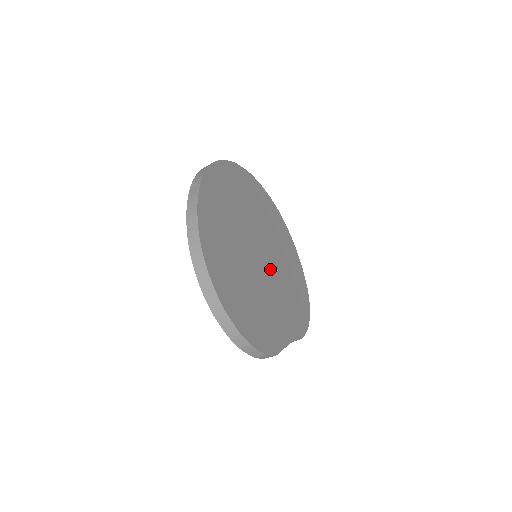
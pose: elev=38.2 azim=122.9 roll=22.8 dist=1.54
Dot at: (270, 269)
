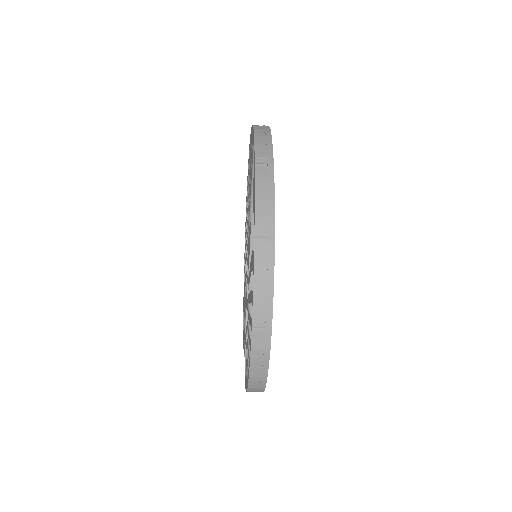
Dot at: occluded
